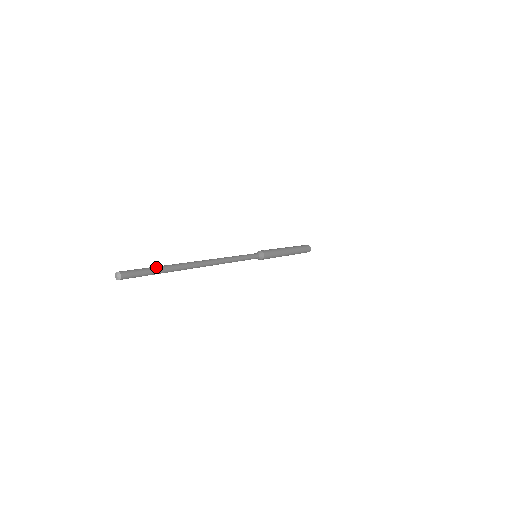
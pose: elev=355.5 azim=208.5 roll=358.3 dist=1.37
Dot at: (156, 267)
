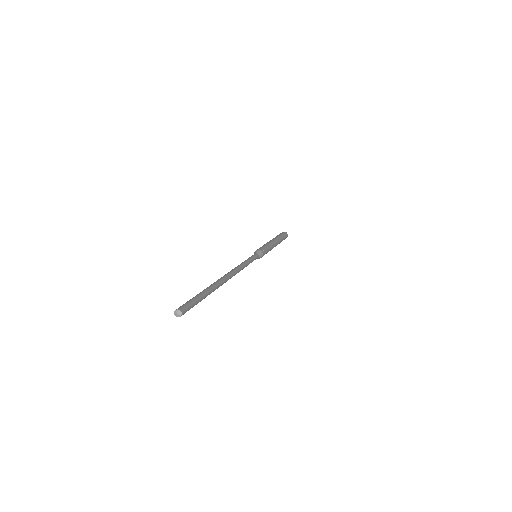
Dot at: (202, 296)
